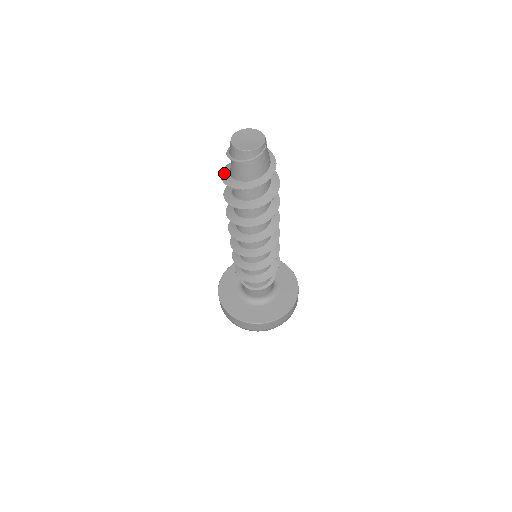
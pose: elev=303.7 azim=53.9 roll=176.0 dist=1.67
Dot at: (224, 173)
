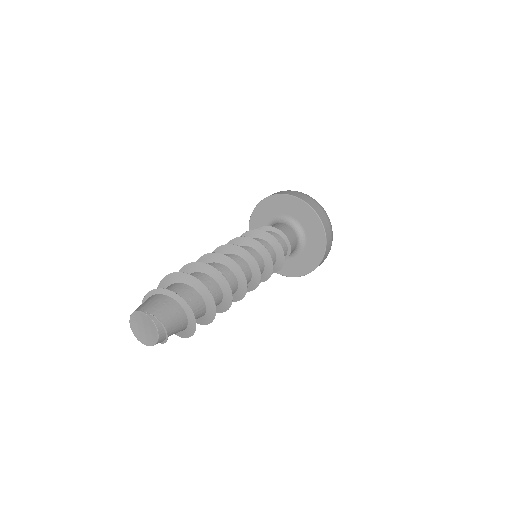
Dot at: occluded
